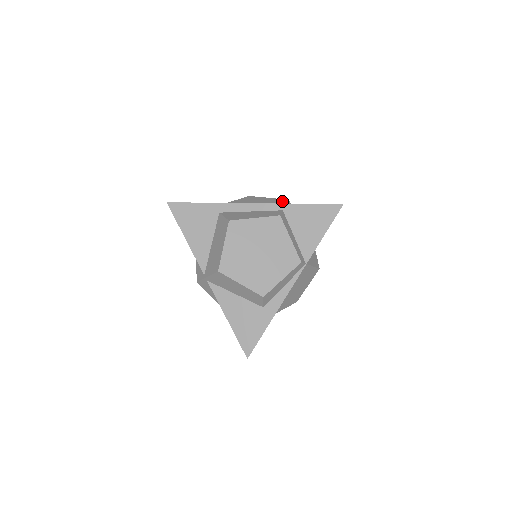
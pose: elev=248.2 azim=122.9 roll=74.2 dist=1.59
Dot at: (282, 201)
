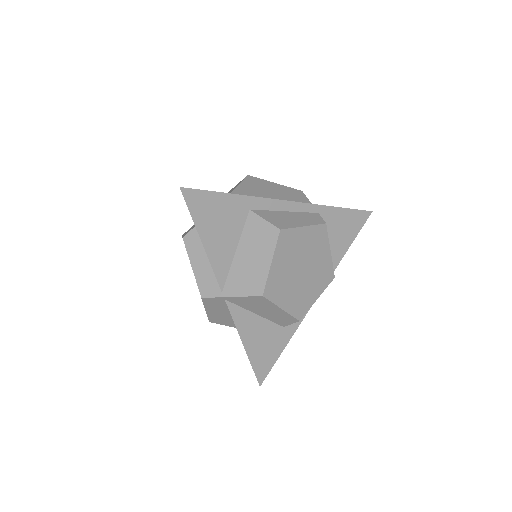
Dot at: (299, 193)
